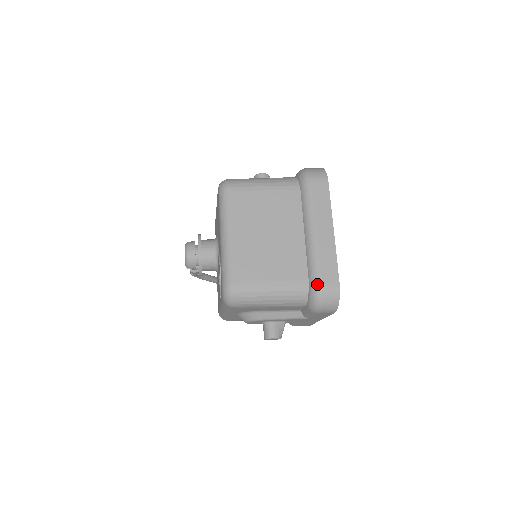
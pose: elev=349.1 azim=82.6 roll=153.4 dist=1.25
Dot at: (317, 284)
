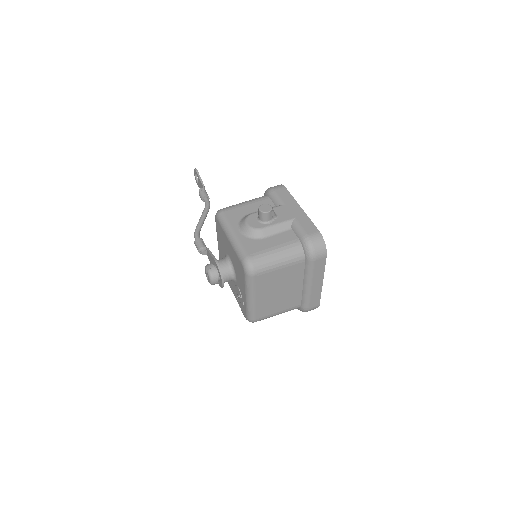
Dot at: (306, 309)
